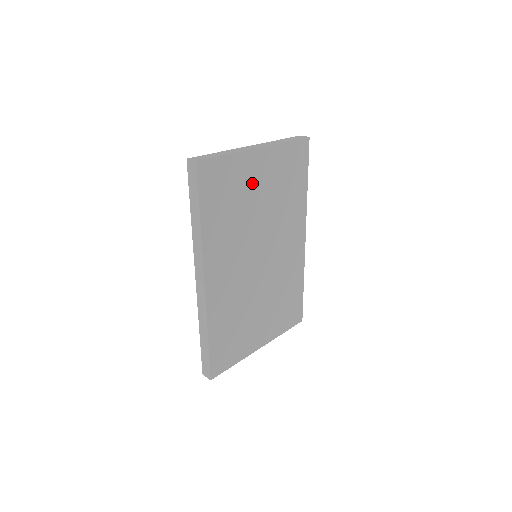
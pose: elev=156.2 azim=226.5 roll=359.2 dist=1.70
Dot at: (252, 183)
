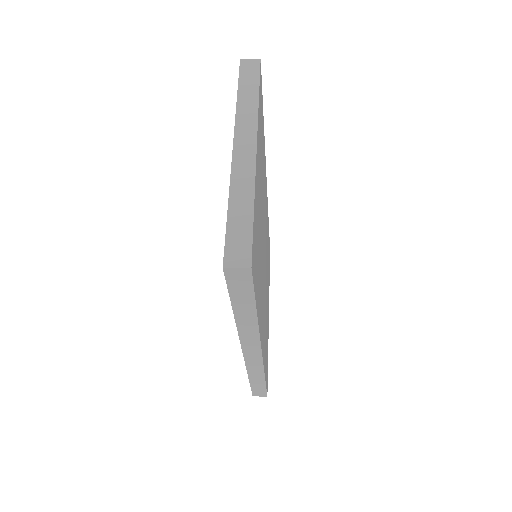
Dot at: occluded
